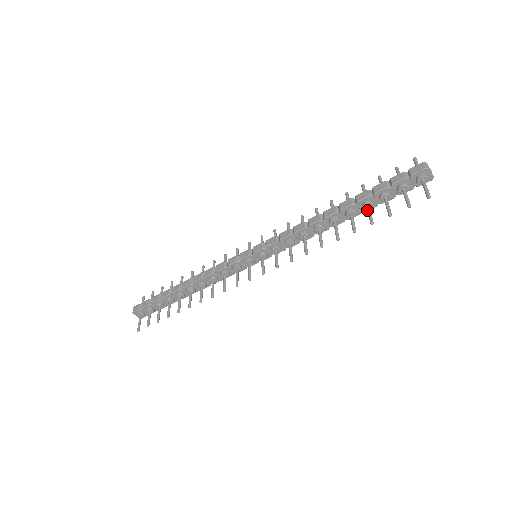
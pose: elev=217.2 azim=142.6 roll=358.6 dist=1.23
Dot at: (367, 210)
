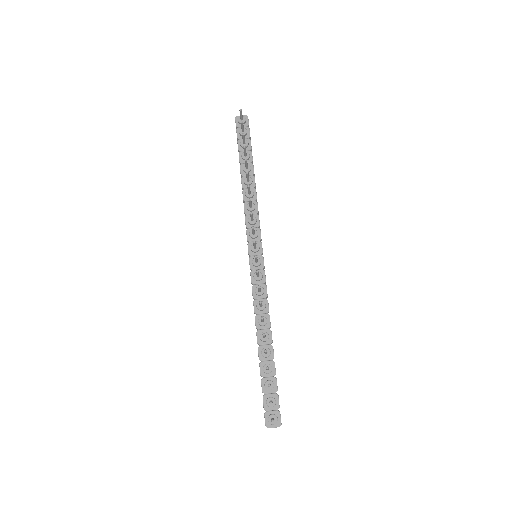
Dot at: (244, 155)
